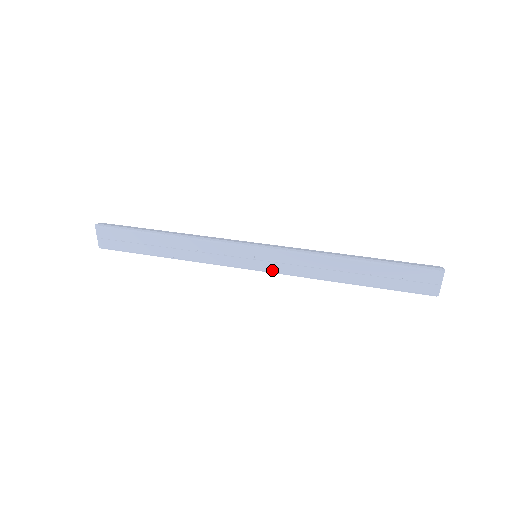
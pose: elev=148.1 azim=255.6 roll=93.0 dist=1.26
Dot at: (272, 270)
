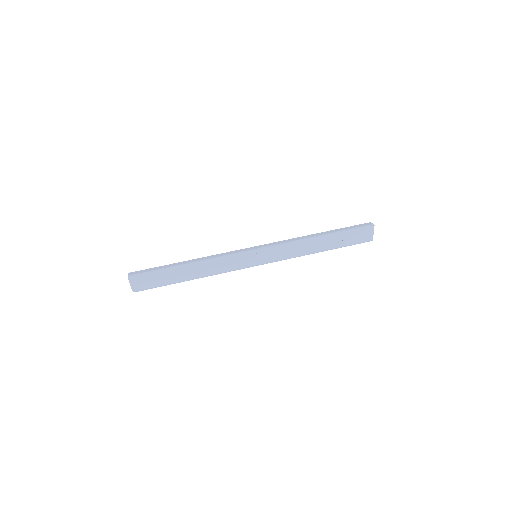
Dot at: (270, 261)
